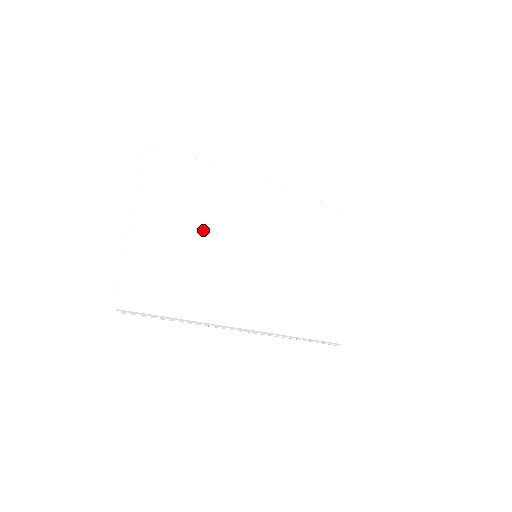
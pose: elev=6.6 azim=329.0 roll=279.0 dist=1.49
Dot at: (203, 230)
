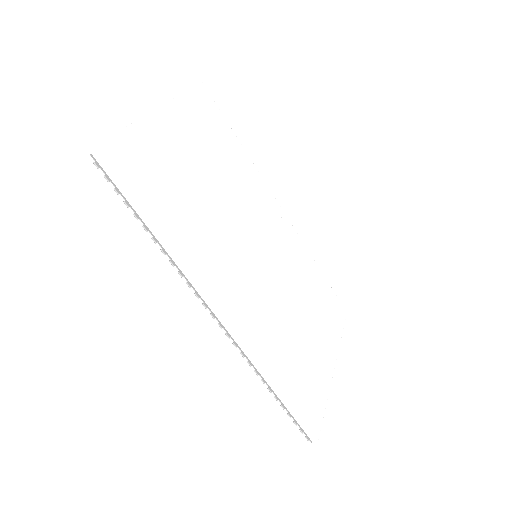
Dot at: (218, 184)
